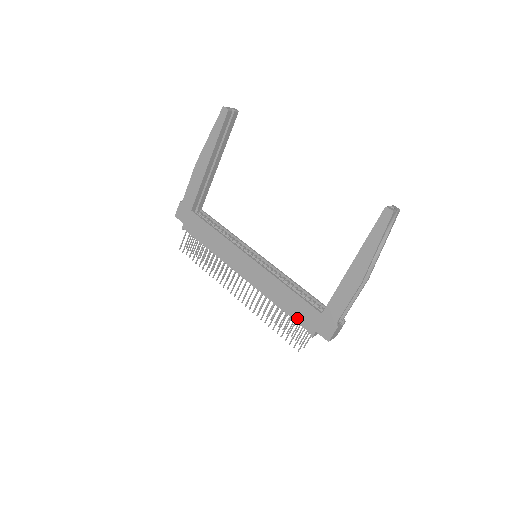
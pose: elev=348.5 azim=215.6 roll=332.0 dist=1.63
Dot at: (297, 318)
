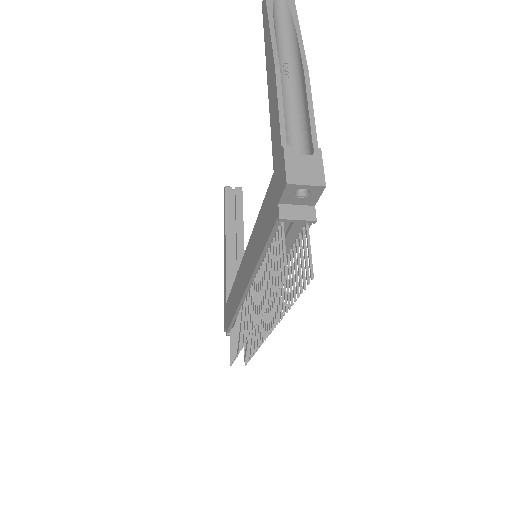
Dot at: (267, 231)
